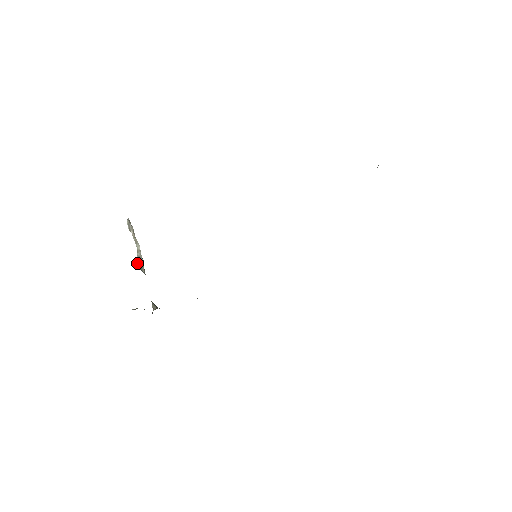
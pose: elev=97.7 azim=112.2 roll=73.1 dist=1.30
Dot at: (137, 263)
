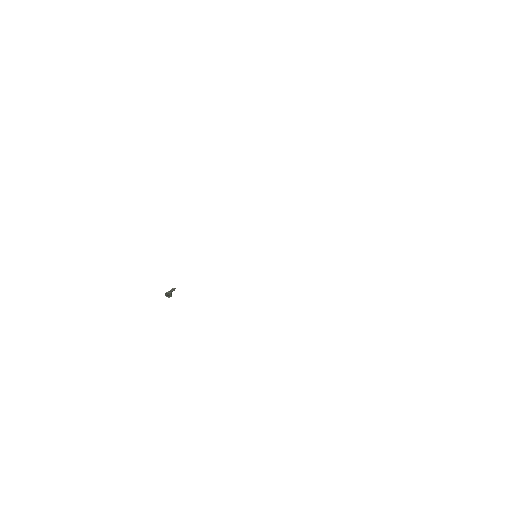
Dot at: (166, 293)
